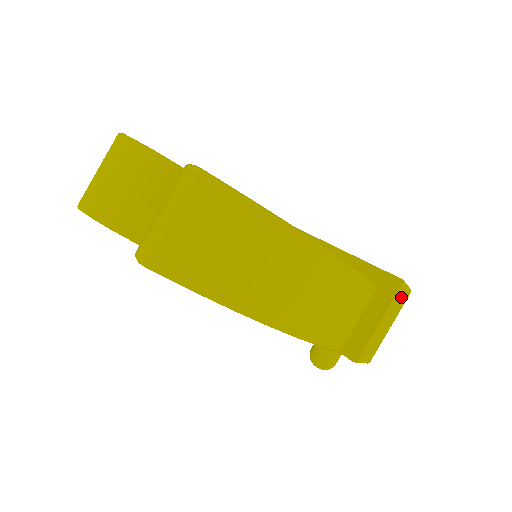
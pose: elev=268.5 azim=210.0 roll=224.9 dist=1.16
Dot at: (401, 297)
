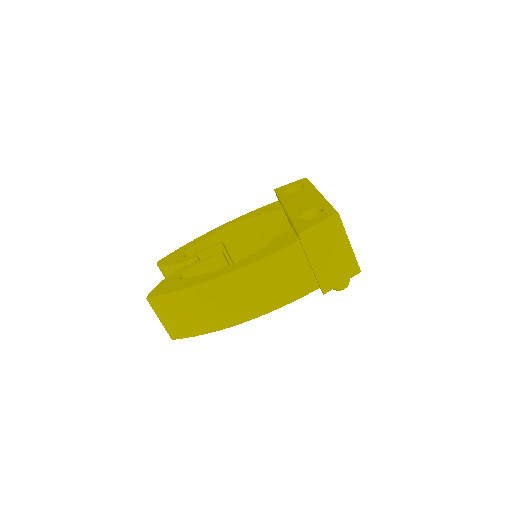
Dot at: (321, 234)
